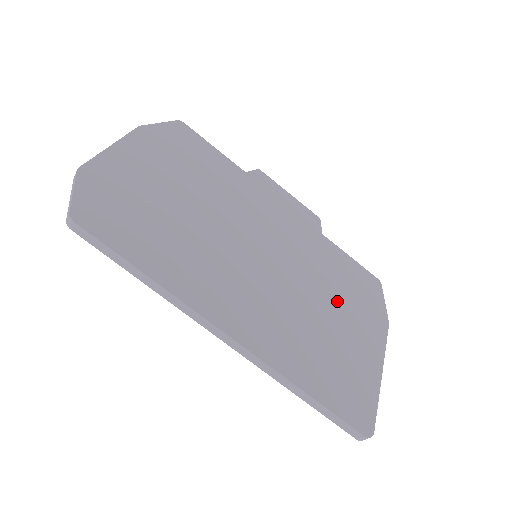
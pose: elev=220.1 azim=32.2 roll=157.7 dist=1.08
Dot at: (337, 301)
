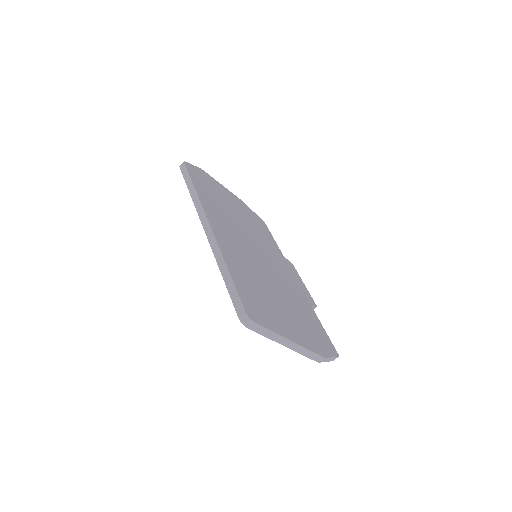
Dot at: (291, 308)
